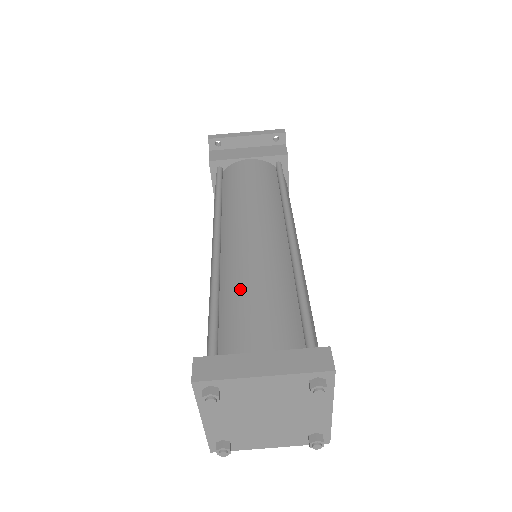
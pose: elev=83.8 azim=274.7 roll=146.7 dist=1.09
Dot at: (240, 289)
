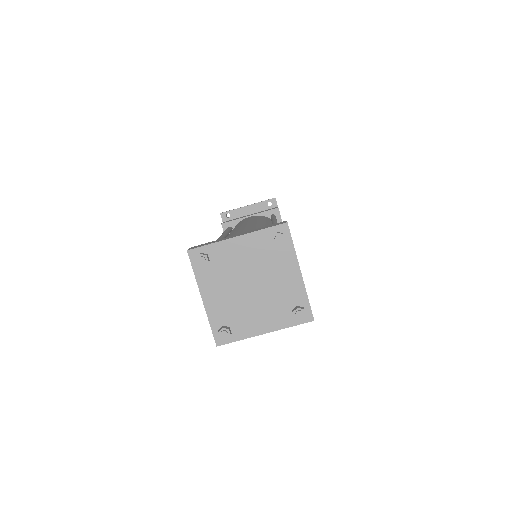
Dot at: (231, 234)
